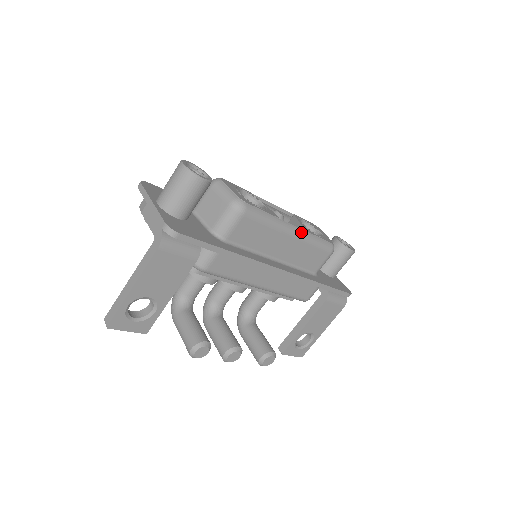
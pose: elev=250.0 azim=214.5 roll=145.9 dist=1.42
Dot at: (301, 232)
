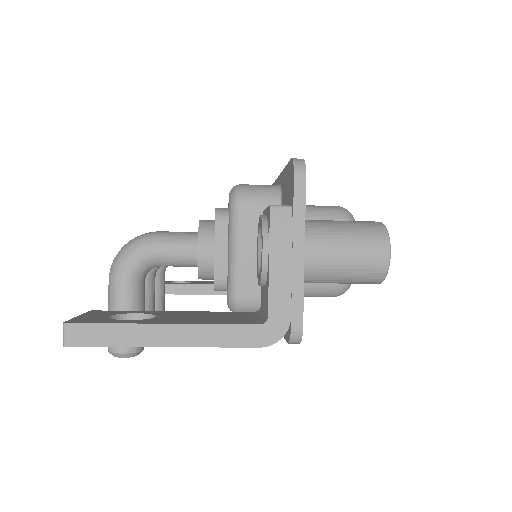
Dot at: occluded
